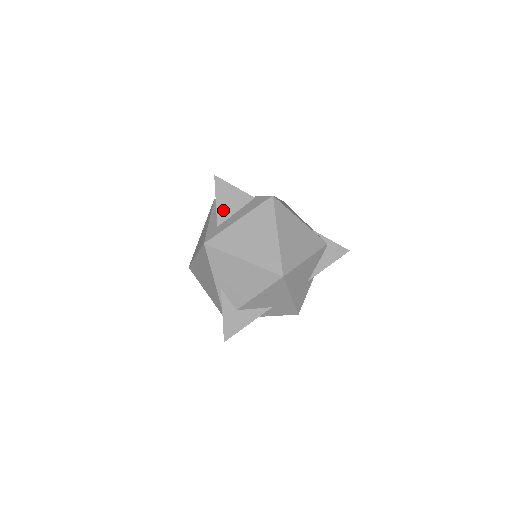
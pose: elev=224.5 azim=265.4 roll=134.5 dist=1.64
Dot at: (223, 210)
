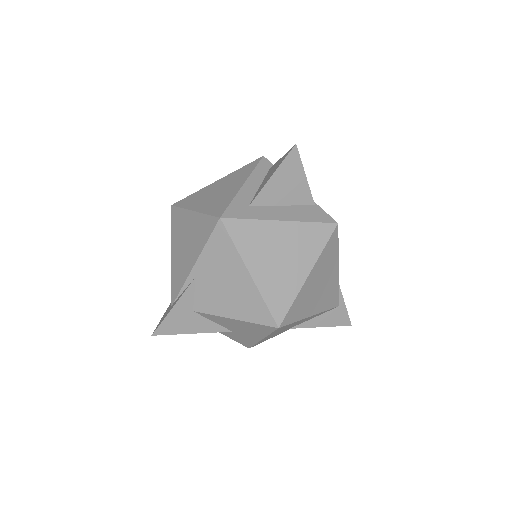
Dot at: (271, 192)
